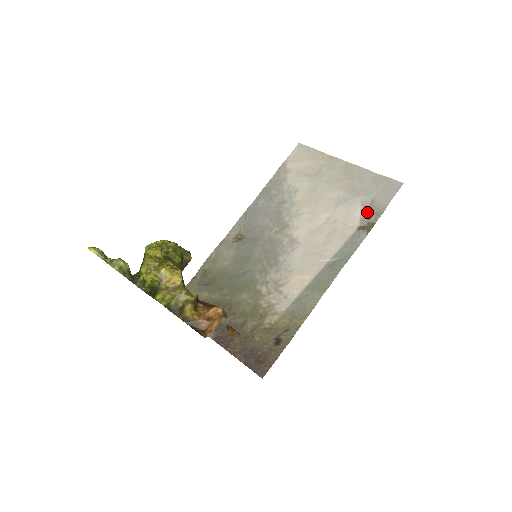
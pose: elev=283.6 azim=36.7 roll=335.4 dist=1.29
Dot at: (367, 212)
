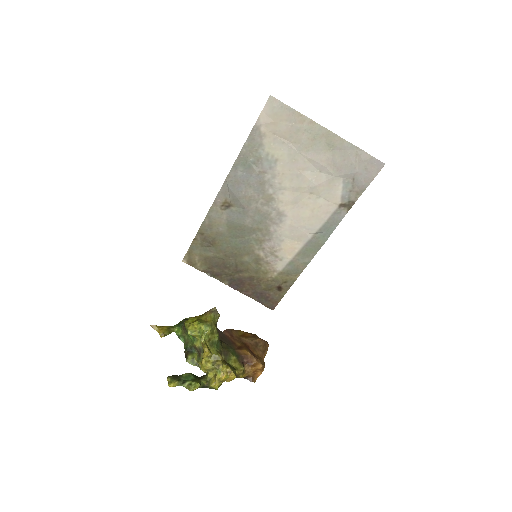
Dot at: (348, 190)
